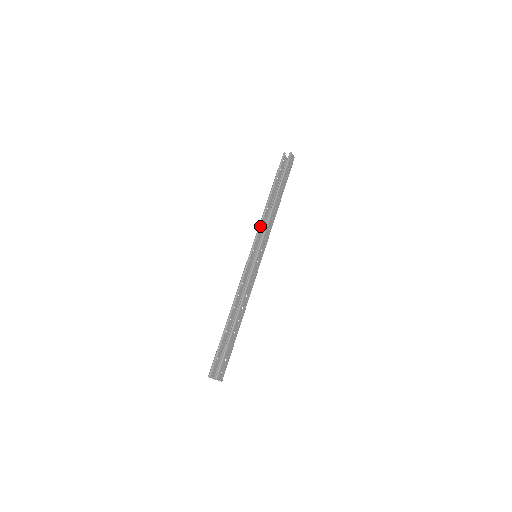
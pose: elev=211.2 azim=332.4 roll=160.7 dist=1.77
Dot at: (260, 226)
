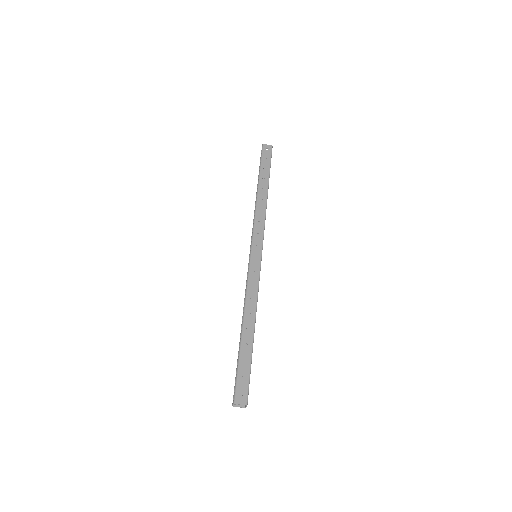
Dot at: occluded
